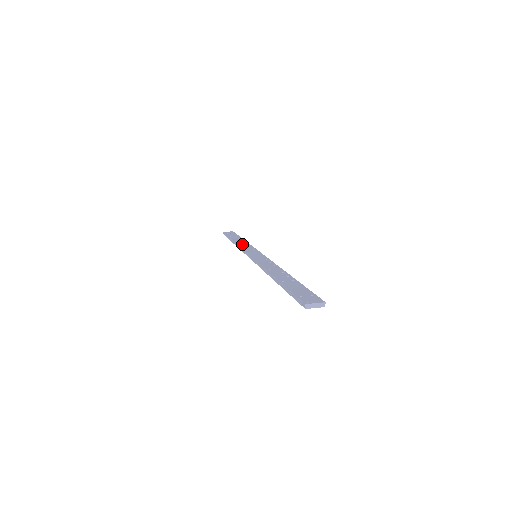
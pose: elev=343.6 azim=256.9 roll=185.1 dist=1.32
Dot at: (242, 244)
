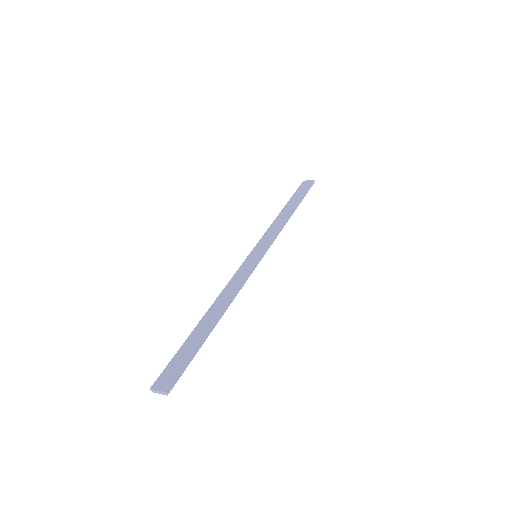
Dot at: (277, 222)
